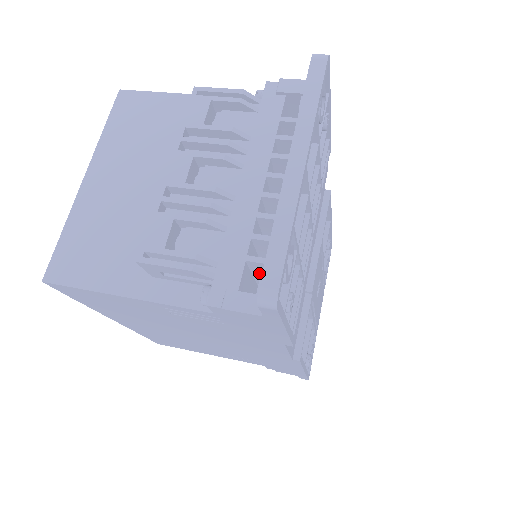
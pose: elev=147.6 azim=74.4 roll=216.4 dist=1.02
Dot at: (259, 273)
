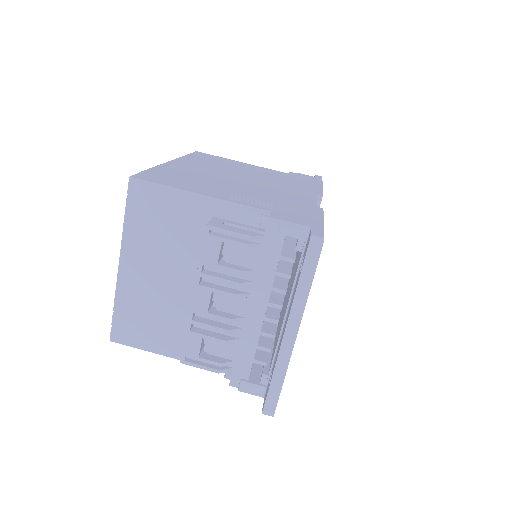
Dot at: (261, 353)
